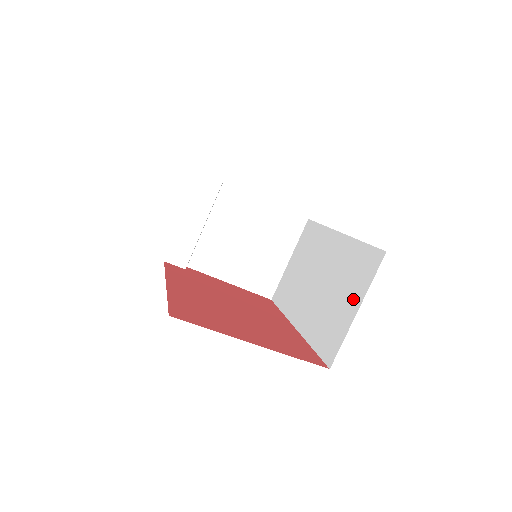
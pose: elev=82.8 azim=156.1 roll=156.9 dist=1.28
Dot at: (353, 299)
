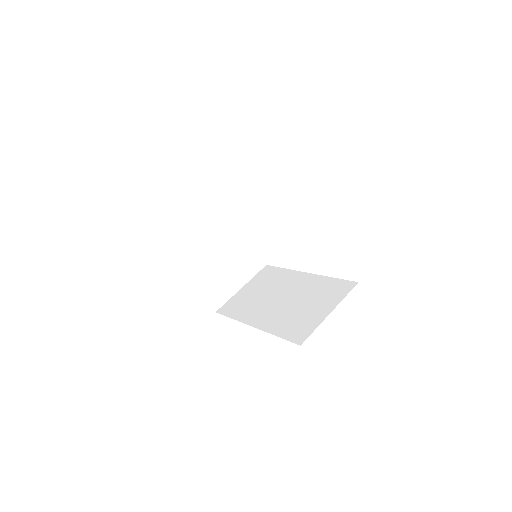
Dot at: (325, 306)
